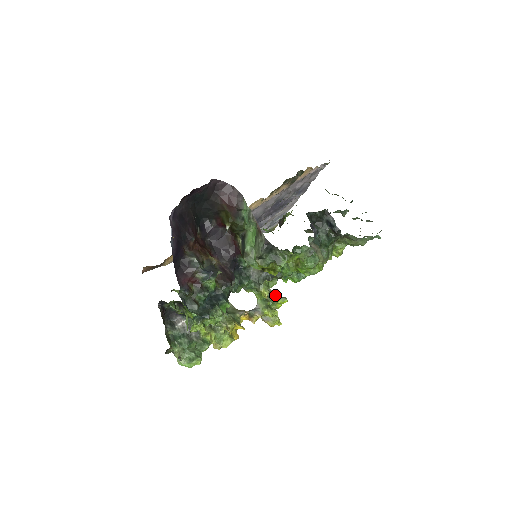
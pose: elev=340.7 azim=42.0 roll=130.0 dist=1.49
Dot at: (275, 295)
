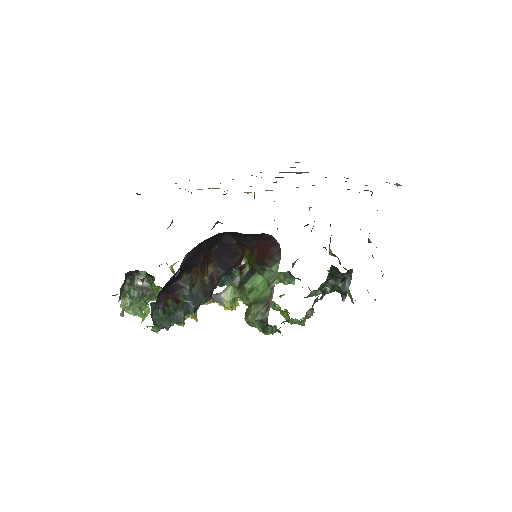
Dot at: occluded
